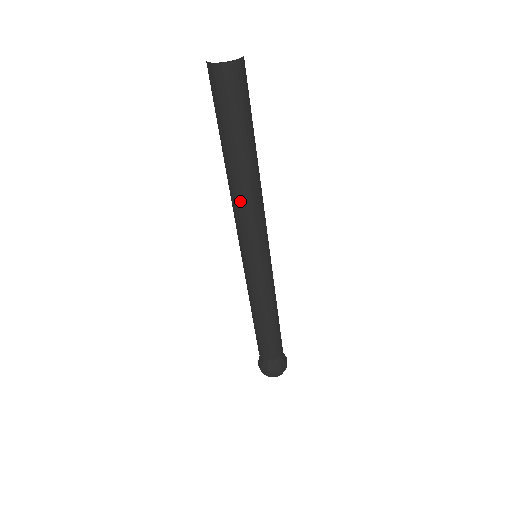
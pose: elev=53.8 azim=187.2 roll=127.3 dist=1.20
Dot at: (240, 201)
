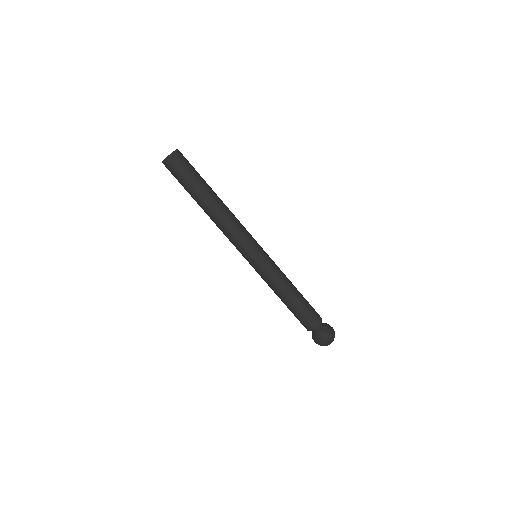
Dot at: (217, 225)
